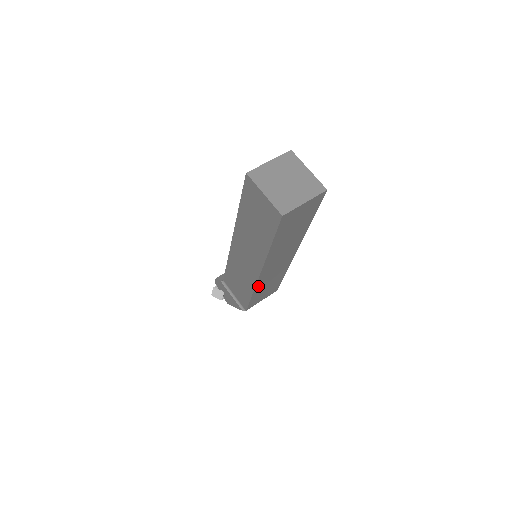
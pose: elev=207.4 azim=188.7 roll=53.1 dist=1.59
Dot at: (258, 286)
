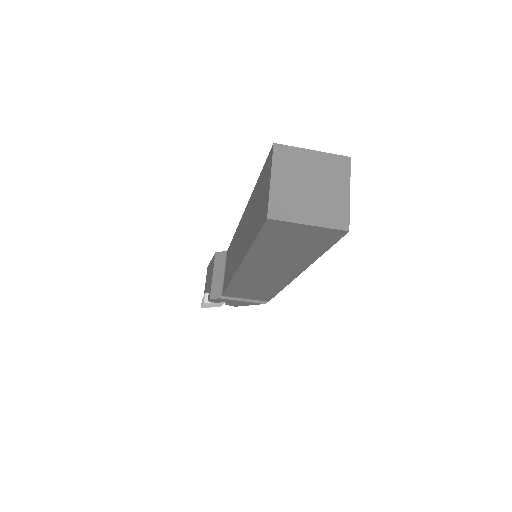
Dot at: occluded
